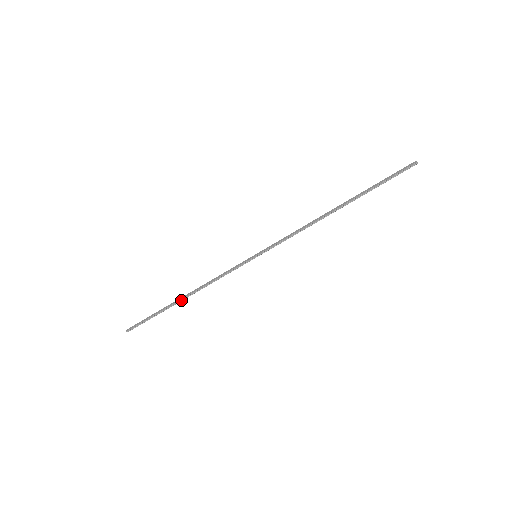
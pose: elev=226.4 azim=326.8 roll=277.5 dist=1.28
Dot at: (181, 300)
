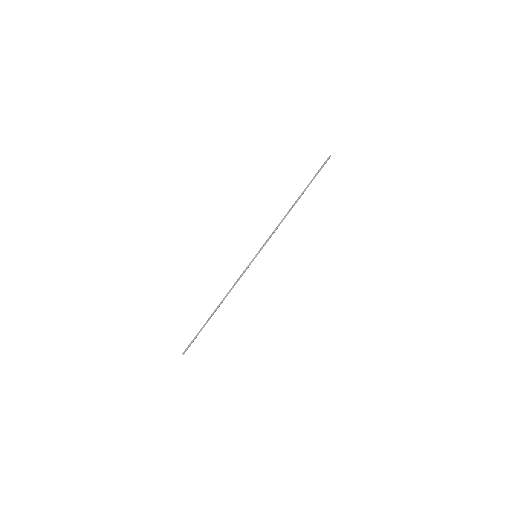
Dot at: (215, 311)
